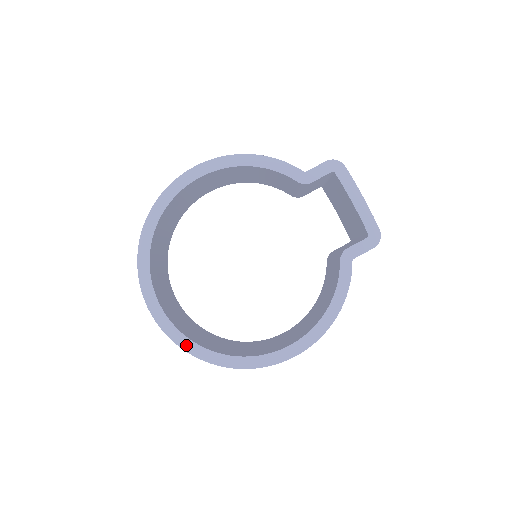
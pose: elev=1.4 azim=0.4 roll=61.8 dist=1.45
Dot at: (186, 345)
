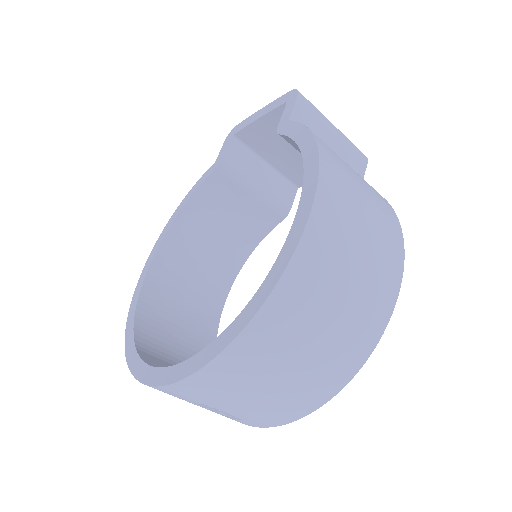
Dot at: (195, 365)
